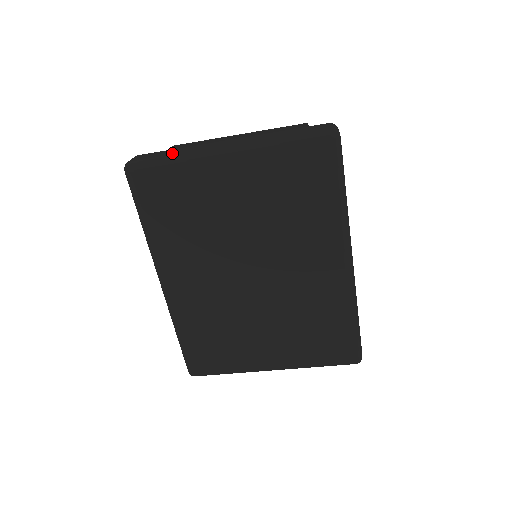
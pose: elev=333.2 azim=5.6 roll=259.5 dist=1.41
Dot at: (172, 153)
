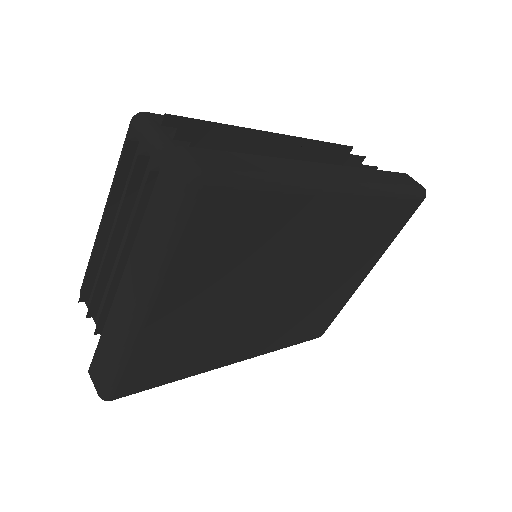
Dot at: (111, 356)
